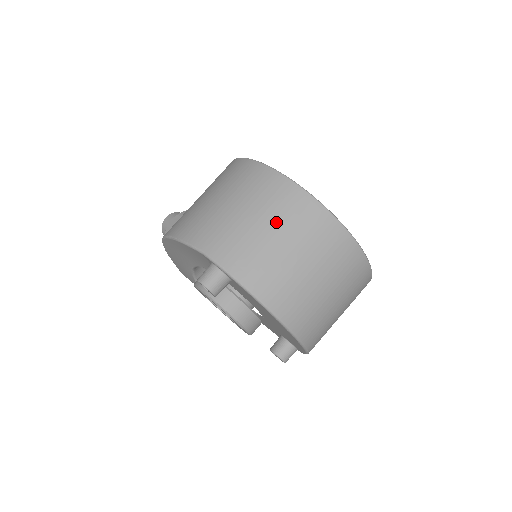
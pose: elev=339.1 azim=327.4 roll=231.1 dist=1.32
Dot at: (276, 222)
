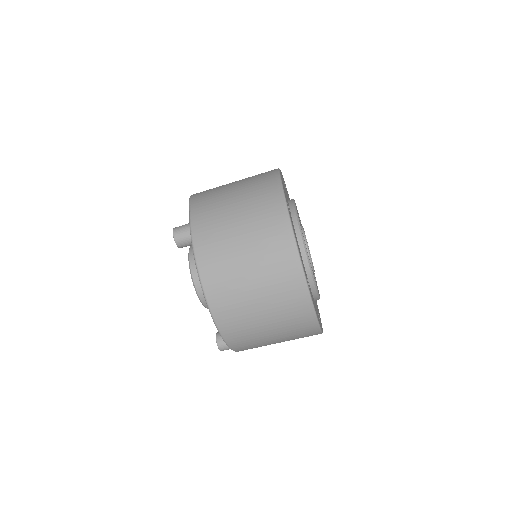
Dot at: (248, 217)
